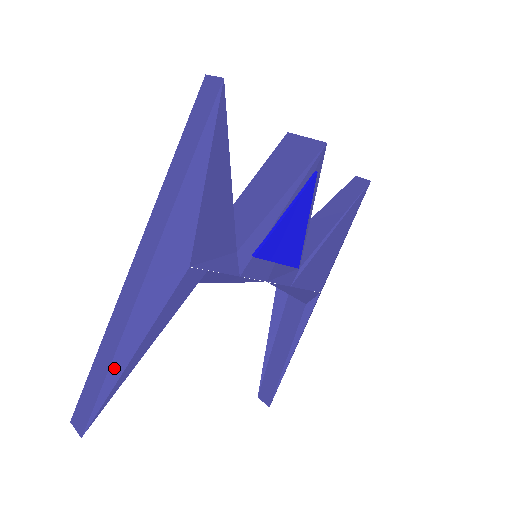
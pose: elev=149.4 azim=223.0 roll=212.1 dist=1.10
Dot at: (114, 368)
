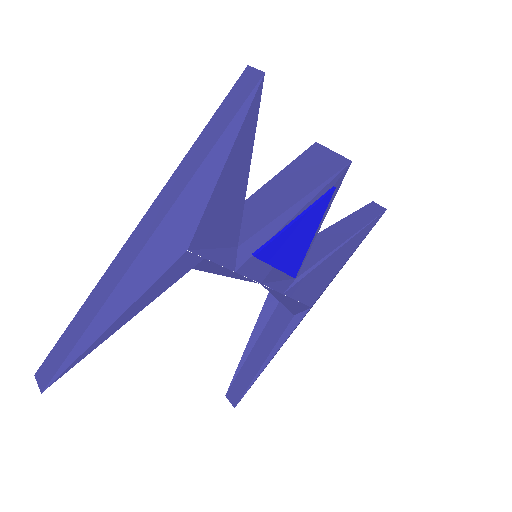
Dot at: (90, 332)
